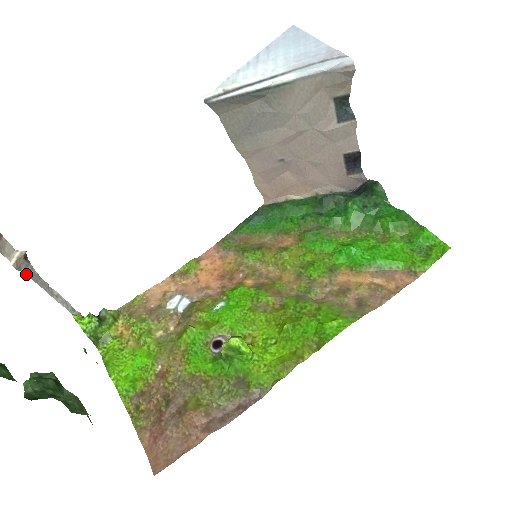
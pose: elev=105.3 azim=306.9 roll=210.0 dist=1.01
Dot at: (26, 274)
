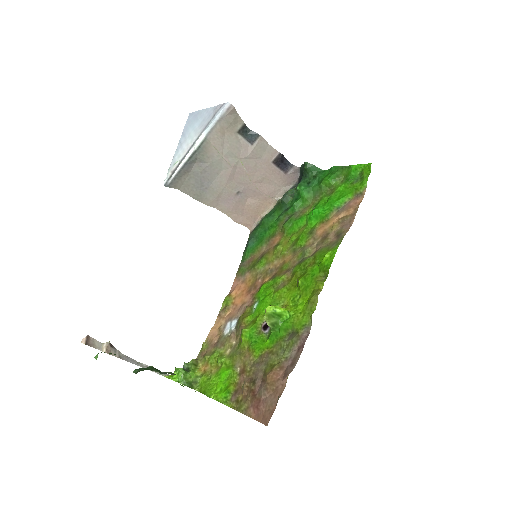
Dot at: (117, 357)
